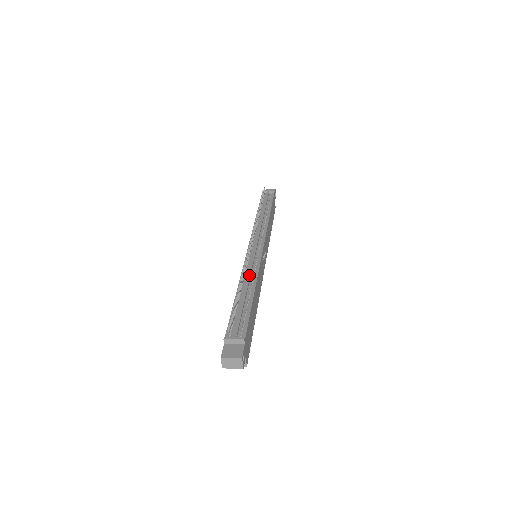
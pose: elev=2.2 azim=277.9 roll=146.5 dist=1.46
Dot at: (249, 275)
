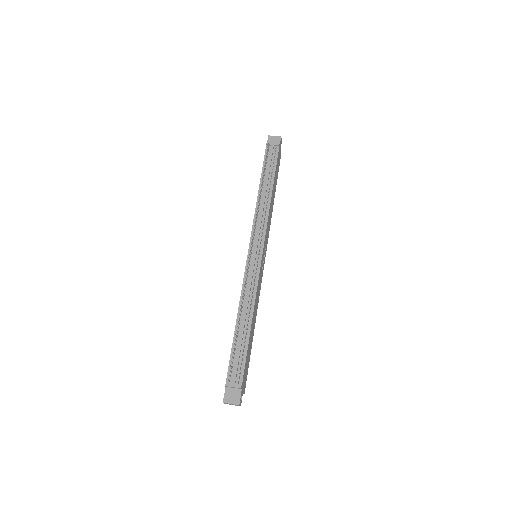
Dot at: (247, 300)
